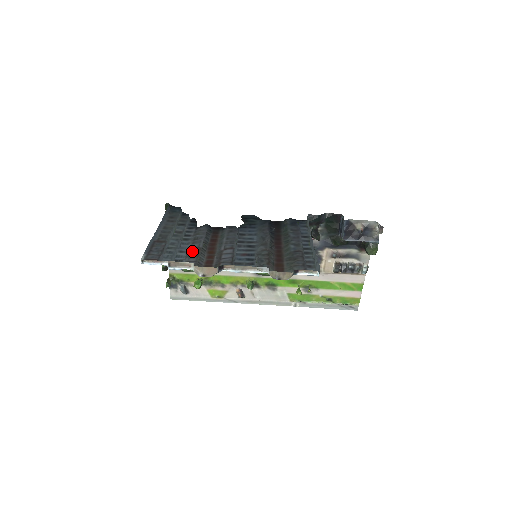
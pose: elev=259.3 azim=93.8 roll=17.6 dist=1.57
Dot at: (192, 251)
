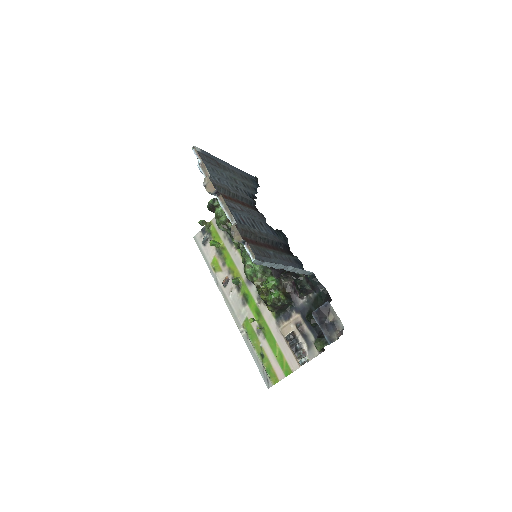
Dot at: (223, 184)
